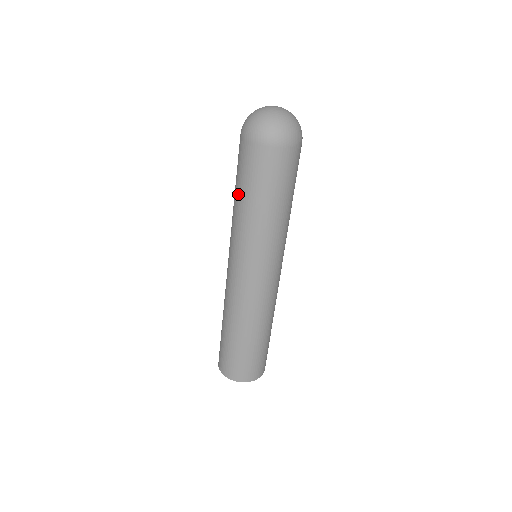
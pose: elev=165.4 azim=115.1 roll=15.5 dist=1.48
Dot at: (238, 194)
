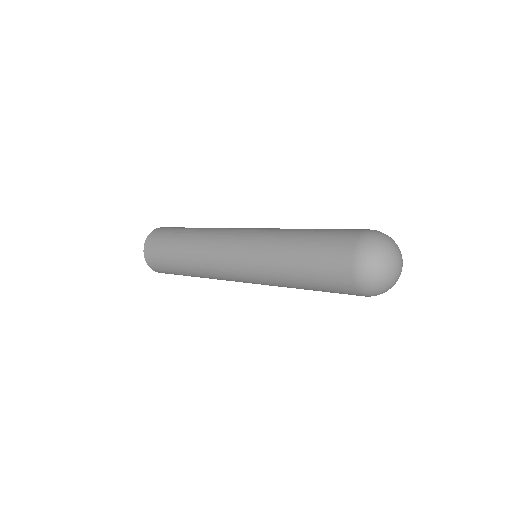
Dot at: (303, 284)
